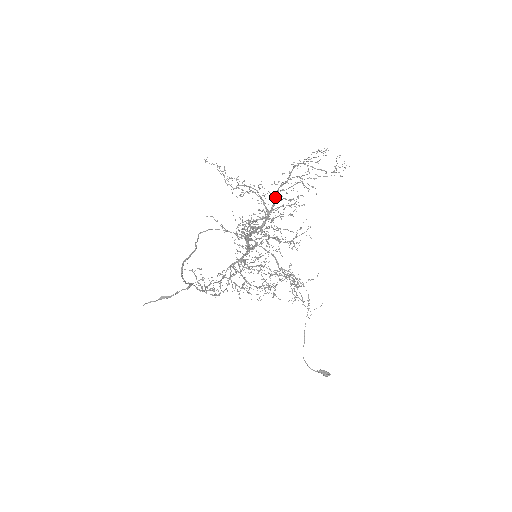
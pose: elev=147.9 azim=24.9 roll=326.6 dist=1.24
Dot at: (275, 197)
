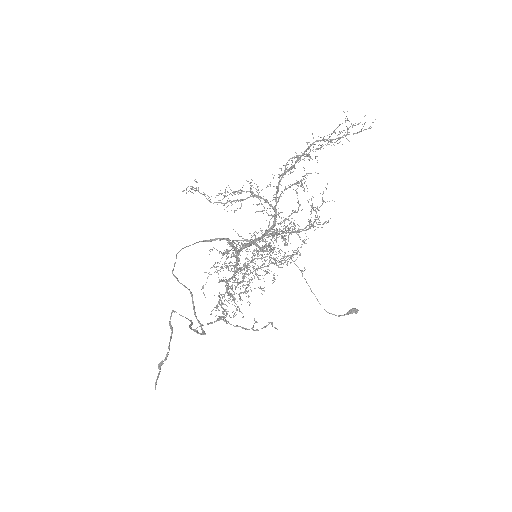
Dot at: (277, 188)
